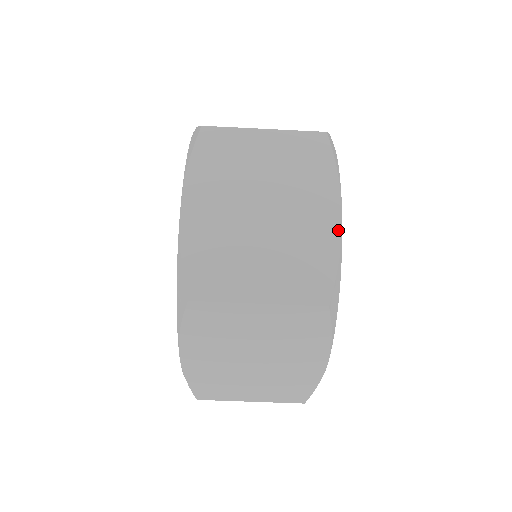
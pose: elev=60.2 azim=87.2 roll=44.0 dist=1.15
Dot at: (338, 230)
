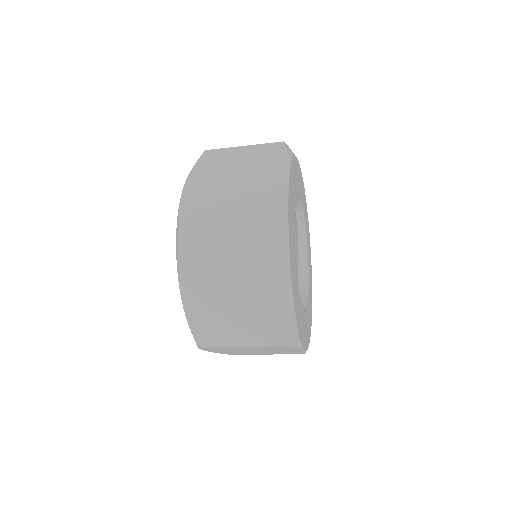
Dot at: (290, 294)
